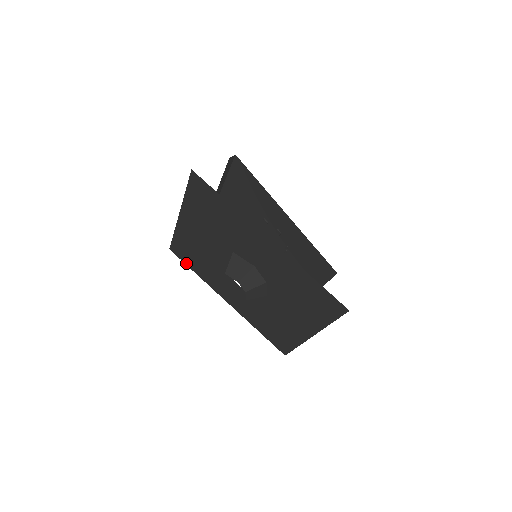
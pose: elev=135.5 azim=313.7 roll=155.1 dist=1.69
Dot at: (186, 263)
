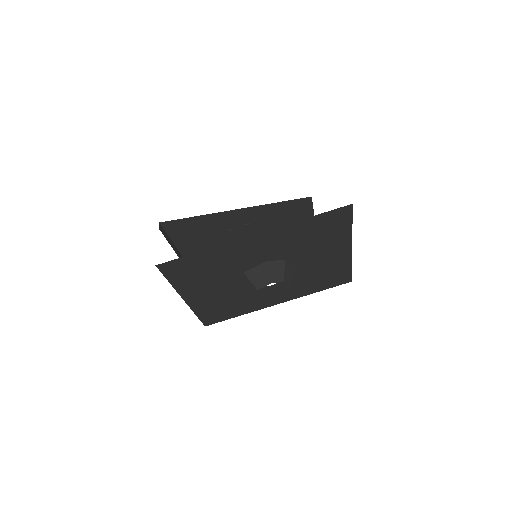
Dot at: (225, 319)
